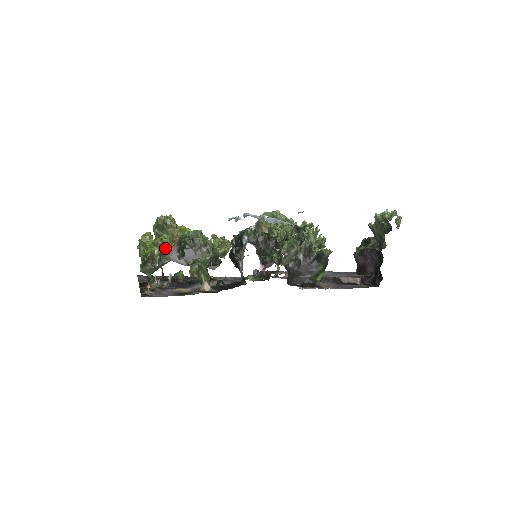
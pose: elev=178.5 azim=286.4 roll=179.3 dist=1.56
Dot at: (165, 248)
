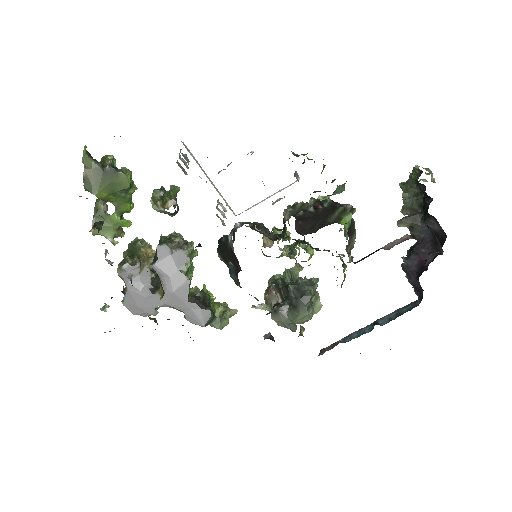
Dot at: (123, 168)
